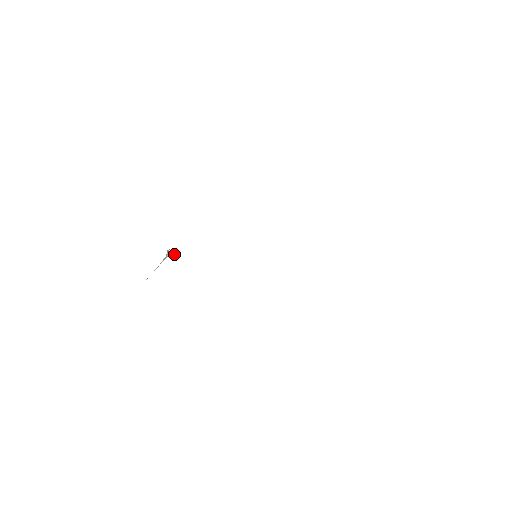
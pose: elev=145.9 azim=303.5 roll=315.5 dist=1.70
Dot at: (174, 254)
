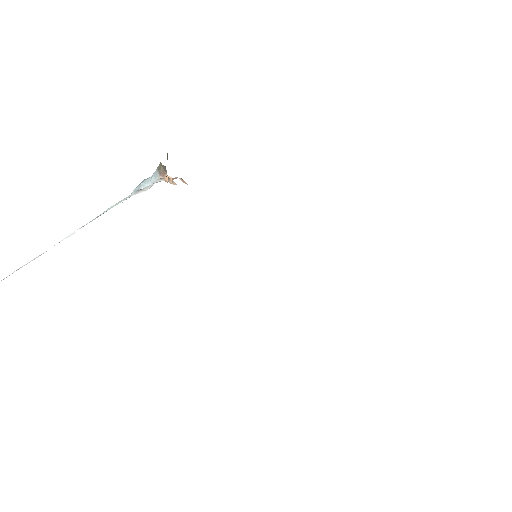
Dot at: (166, 177)
